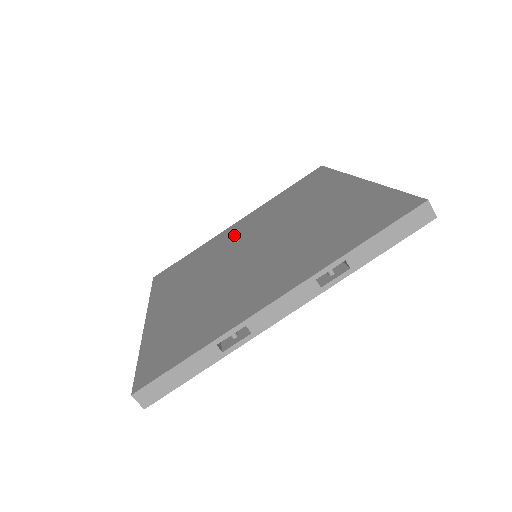
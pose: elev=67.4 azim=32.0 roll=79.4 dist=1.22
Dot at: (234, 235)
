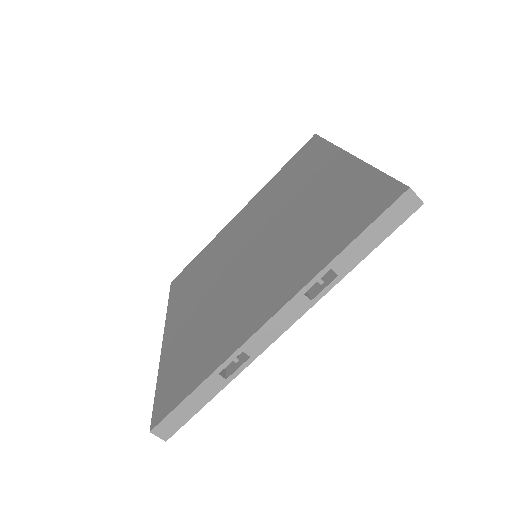
Dot at: (236, 230)
